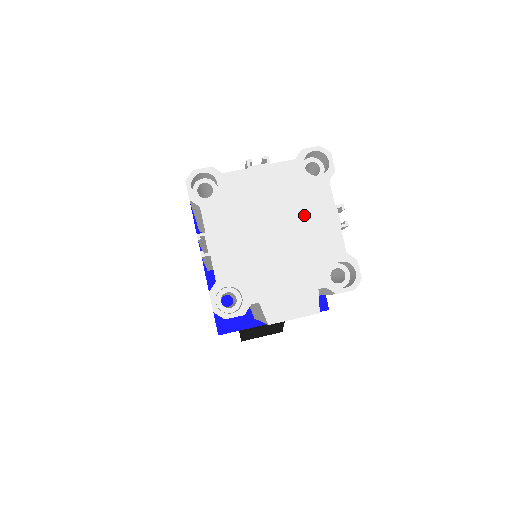
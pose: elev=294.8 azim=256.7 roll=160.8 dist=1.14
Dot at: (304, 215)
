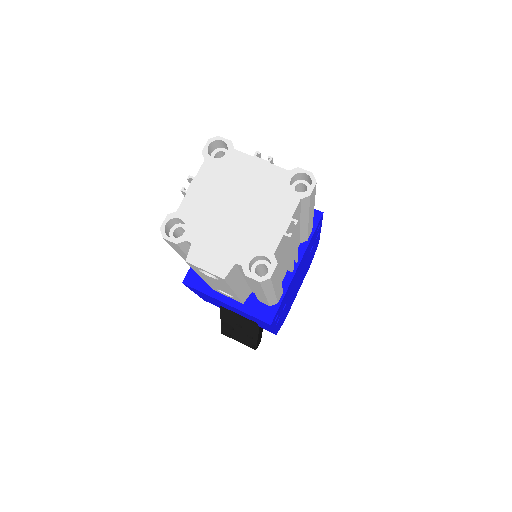
Dot at: (265, 209)
